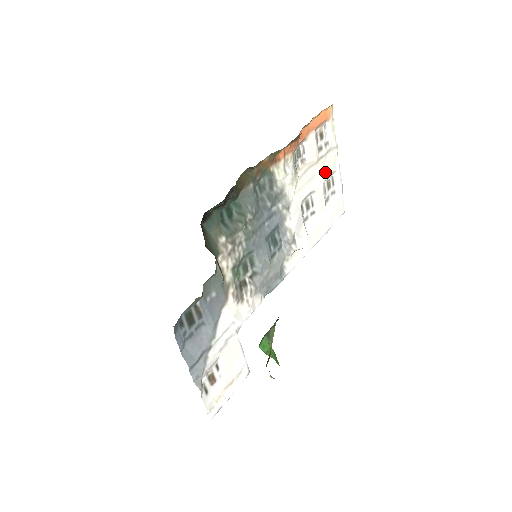
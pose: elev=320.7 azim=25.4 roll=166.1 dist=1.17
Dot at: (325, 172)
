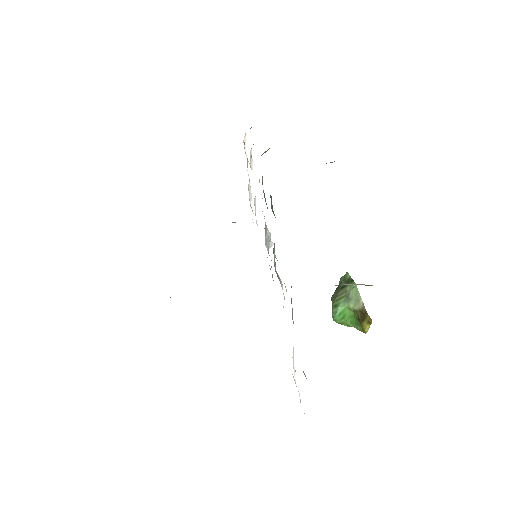
Dot at: occluded
